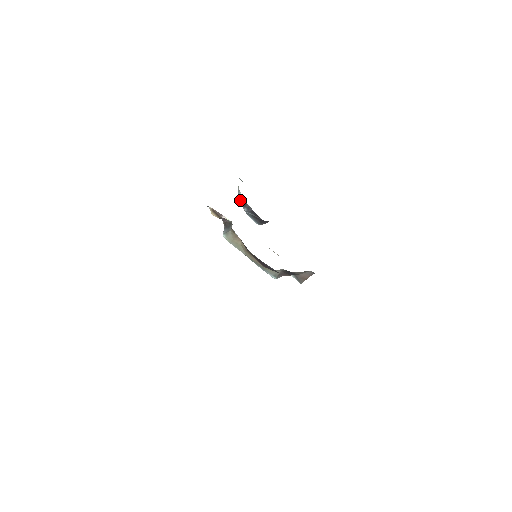
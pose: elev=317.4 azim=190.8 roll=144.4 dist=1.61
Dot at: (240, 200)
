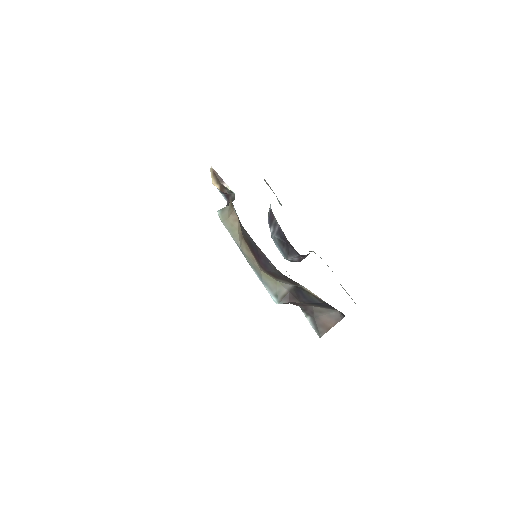
Dot at: (268, 216)
